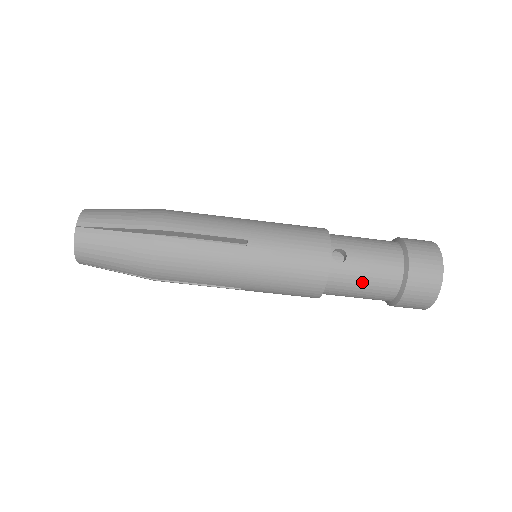
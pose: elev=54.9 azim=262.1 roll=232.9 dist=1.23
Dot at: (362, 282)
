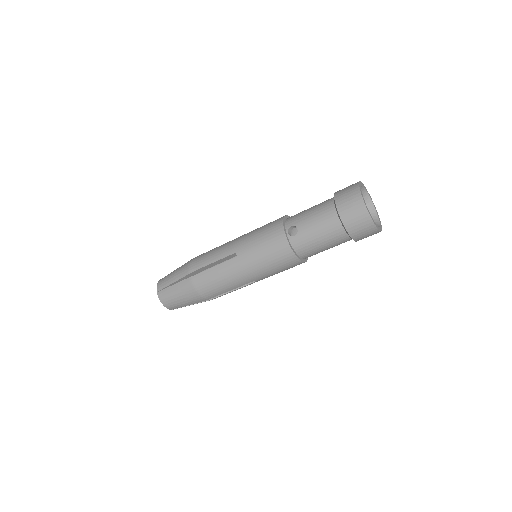
Dot at: (317, 240)
